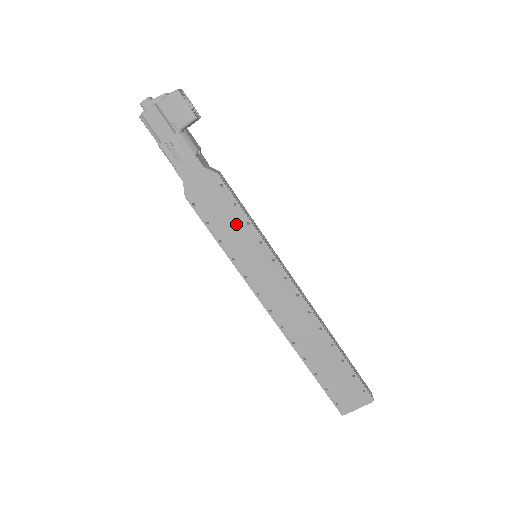
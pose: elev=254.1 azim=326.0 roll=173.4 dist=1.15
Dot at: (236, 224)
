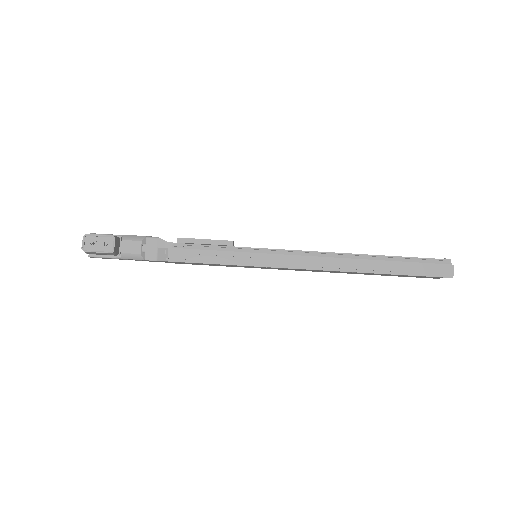
Dot at: occluded
